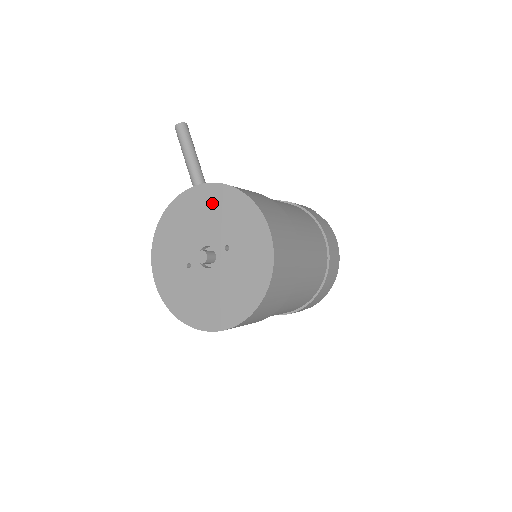
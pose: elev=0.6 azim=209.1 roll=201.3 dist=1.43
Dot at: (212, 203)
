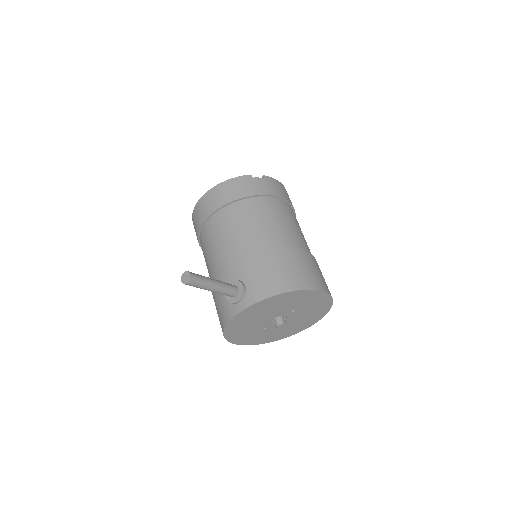
Dot at: (270, 305)
